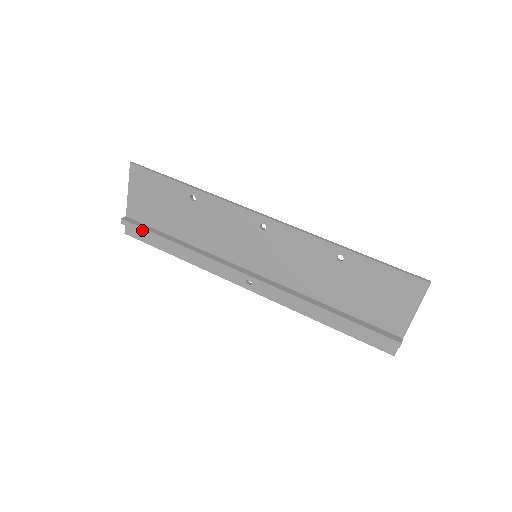
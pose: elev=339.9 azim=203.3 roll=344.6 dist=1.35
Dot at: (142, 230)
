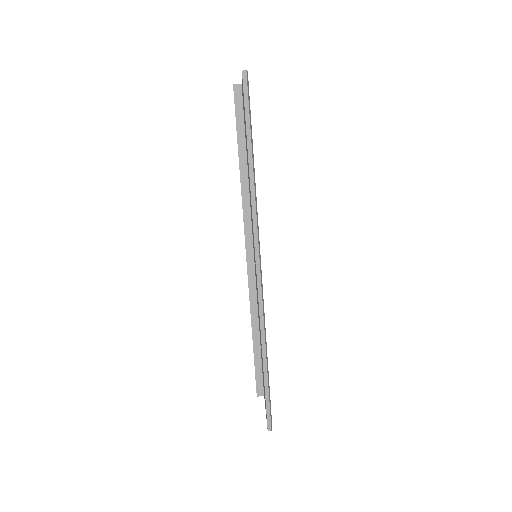
Dot at: occluded
